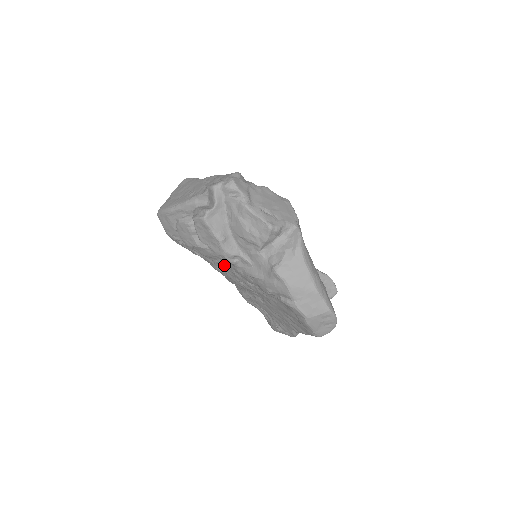
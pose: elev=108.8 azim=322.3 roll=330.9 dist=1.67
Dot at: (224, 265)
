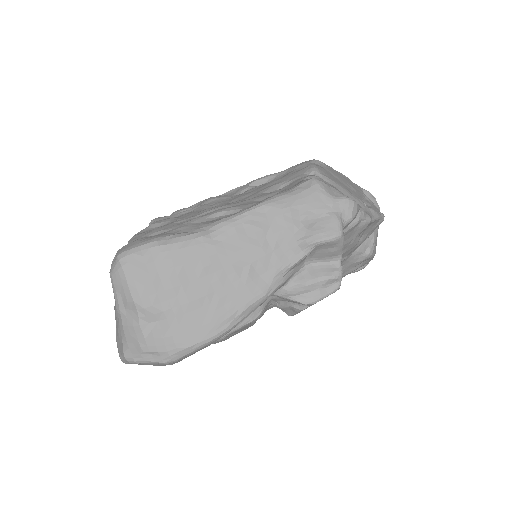
Dot at: occluded
